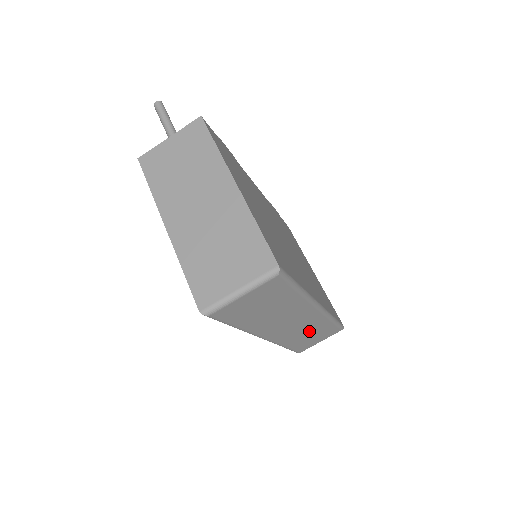
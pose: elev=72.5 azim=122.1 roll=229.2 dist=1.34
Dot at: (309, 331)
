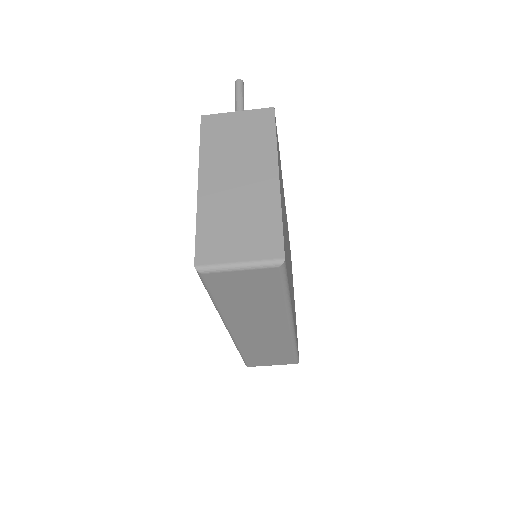
Dot at: (269, 347)
